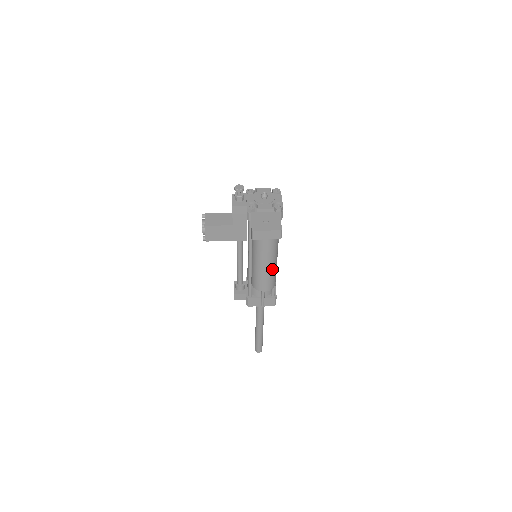
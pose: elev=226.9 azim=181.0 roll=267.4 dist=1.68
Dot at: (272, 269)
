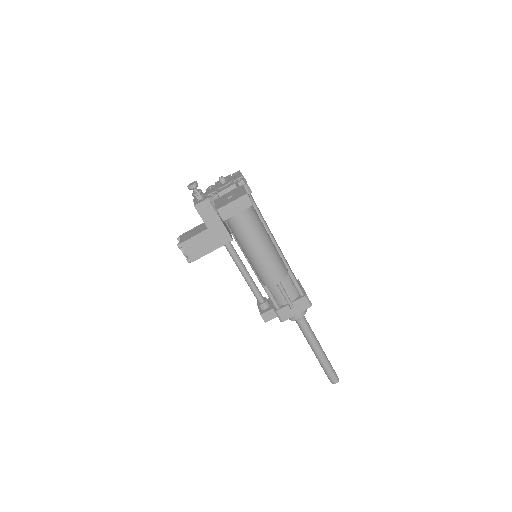
Dot at: (269, 250)
